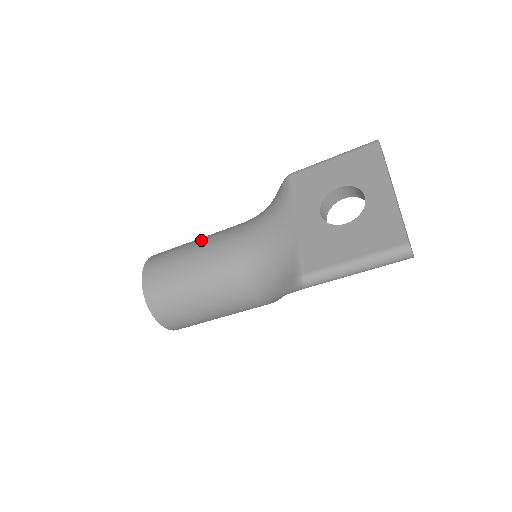
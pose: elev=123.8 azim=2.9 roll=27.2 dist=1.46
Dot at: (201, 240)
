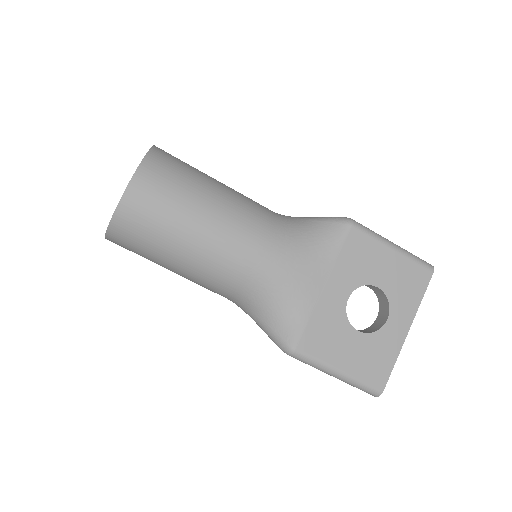
Dot at: (223, 203)
